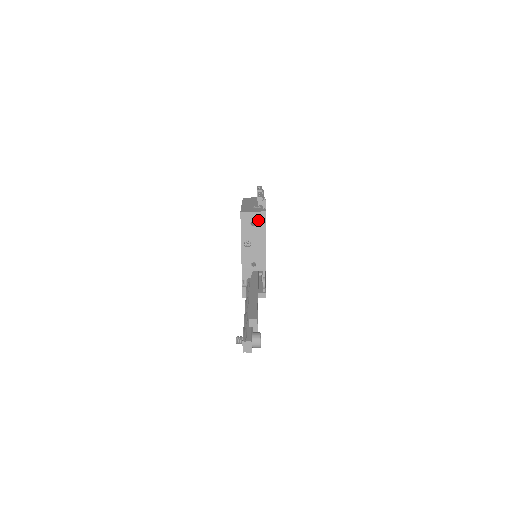
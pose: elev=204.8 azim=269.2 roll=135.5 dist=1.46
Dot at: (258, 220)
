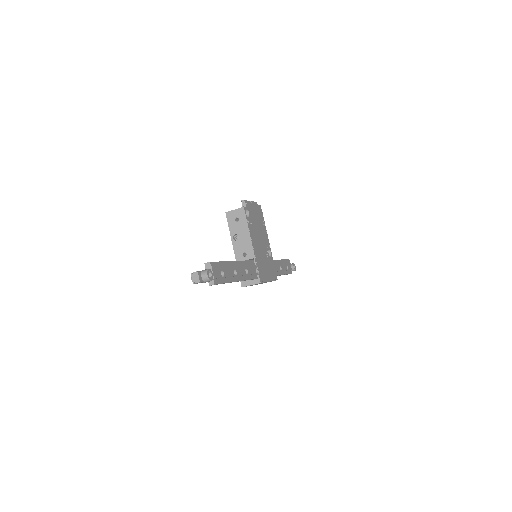
Dot at: (240, 215)
